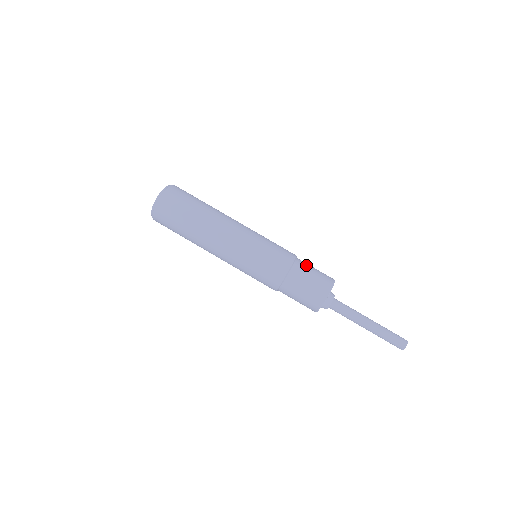
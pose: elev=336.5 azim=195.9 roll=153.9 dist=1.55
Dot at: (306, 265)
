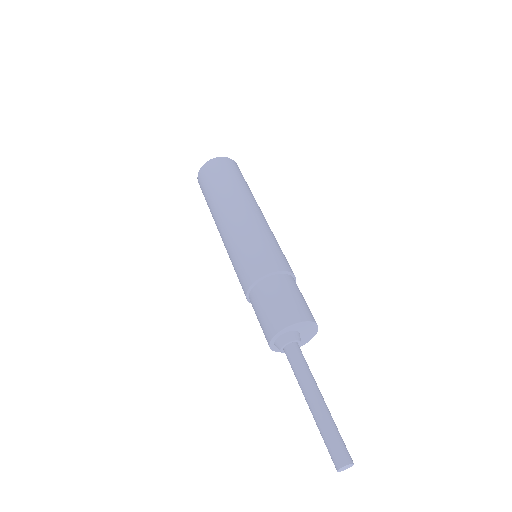
Dot at: (285, 285)
